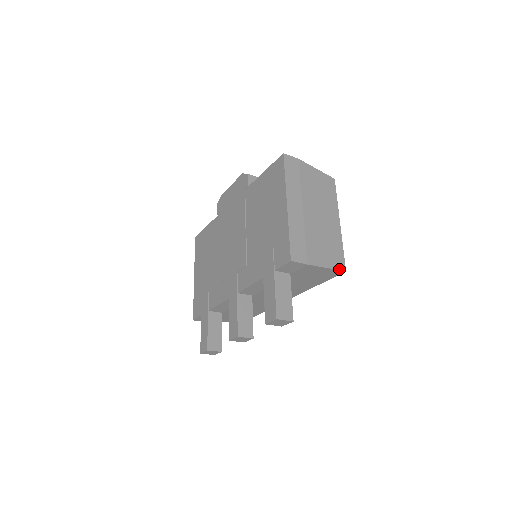
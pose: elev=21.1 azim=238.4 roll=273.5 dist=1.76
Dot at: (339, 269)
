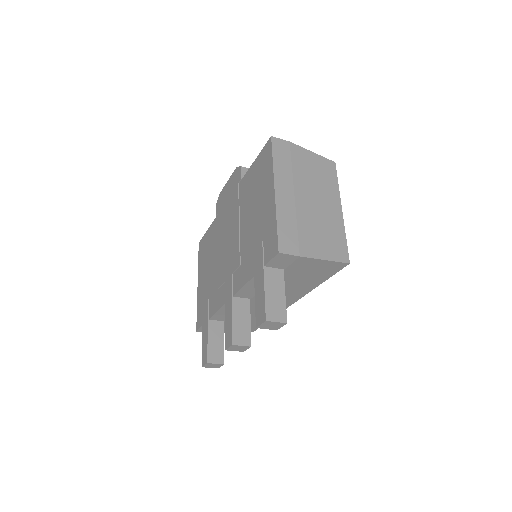
Dot at: (341, 261)
